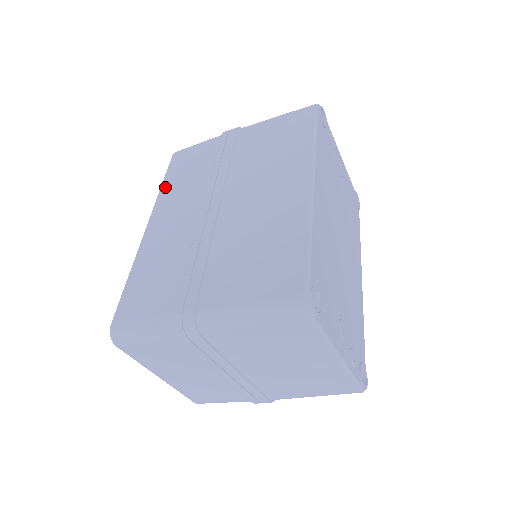
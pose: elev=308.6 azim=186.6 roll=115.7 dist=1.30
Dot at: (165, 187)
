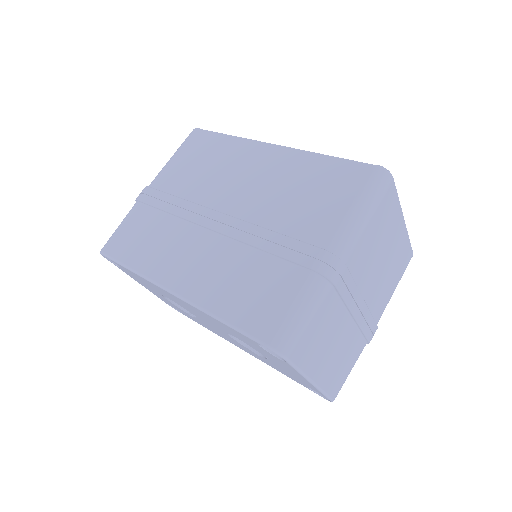
Dot at: (139, 265)
